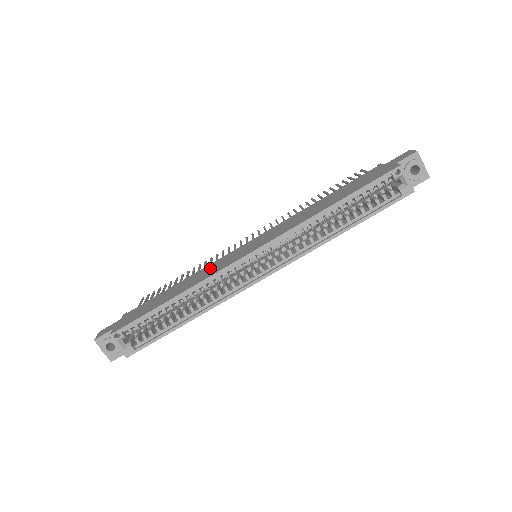
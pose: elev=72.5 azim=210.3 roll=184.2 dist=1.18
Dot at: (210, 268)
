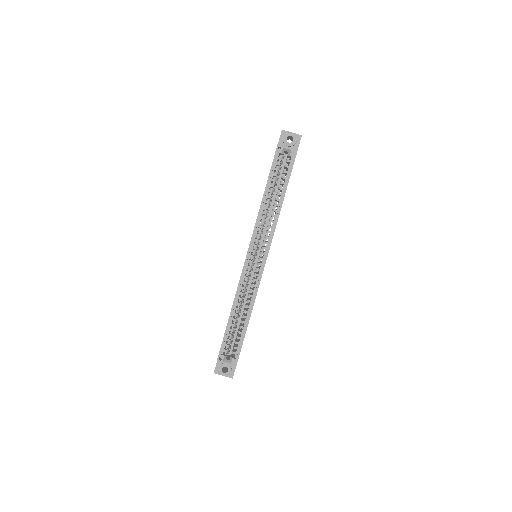
Dot at: occluded
